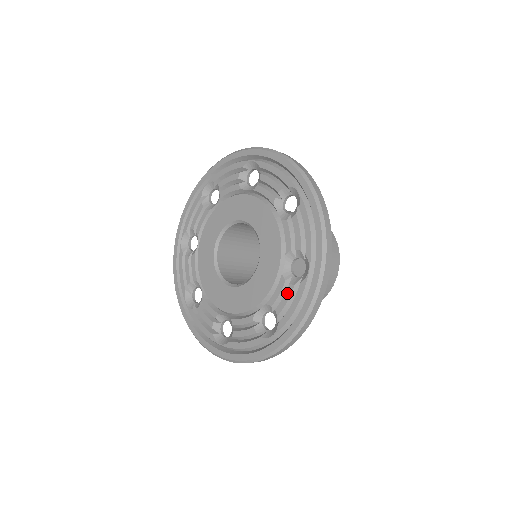
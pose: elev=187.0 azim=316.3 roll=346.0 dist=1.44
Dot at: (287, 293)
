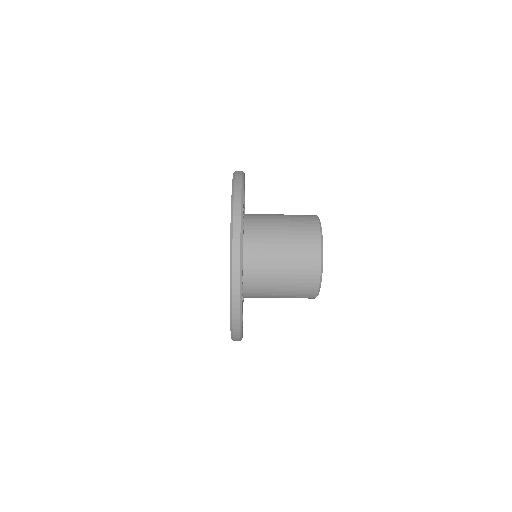
Dot at: occluded
